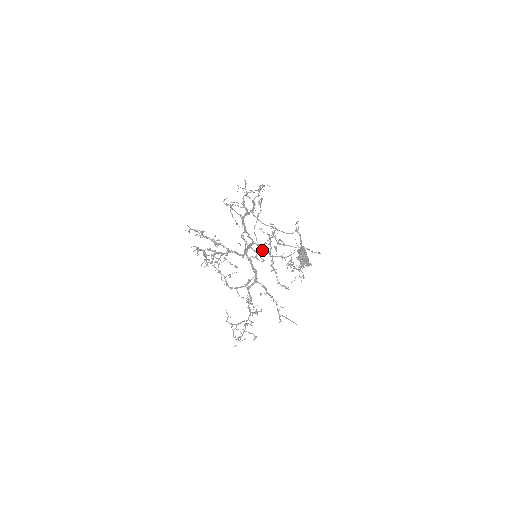
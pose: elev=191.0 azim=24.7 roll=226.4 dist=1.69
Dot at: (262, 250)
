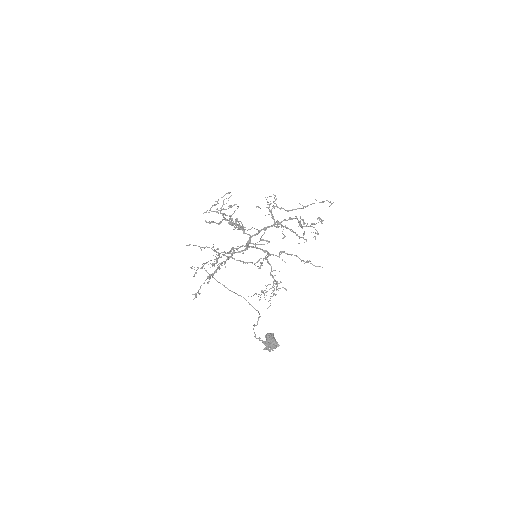
Dot at: occluded
